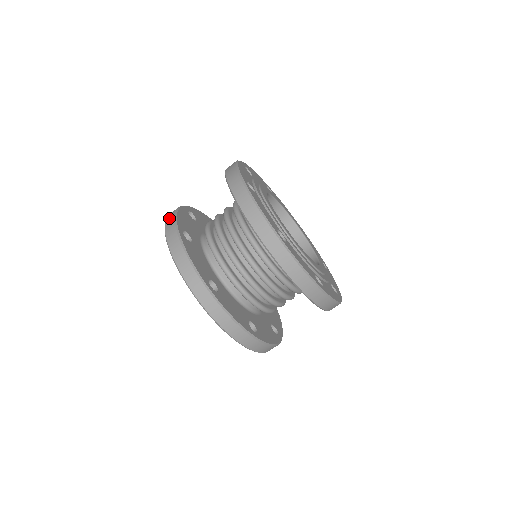
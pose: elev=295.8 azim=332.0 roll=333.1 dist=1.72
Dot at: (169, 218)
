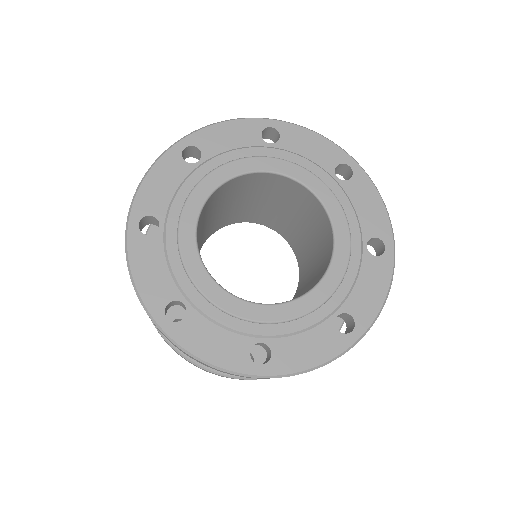
Dot at: occluded
